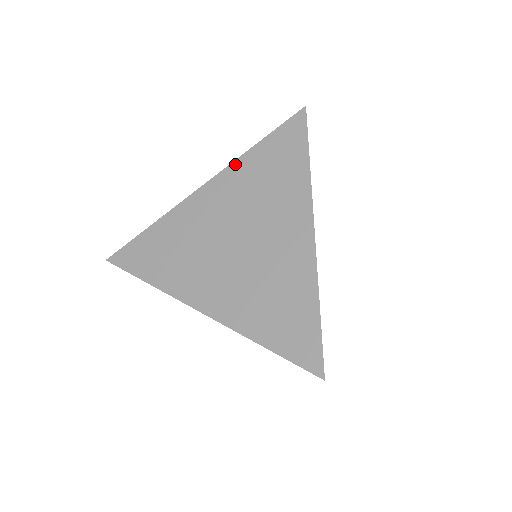
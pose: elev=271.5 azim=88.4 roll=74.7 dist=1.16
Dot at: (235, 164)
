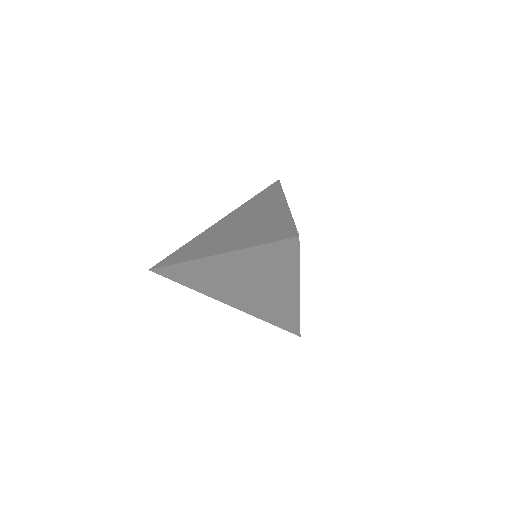
Dot at: (238, 208)
